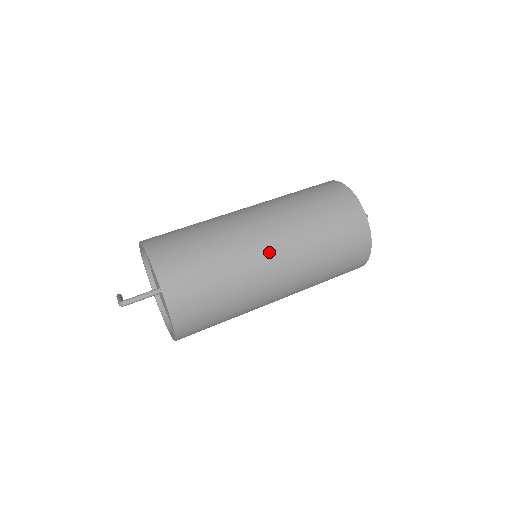
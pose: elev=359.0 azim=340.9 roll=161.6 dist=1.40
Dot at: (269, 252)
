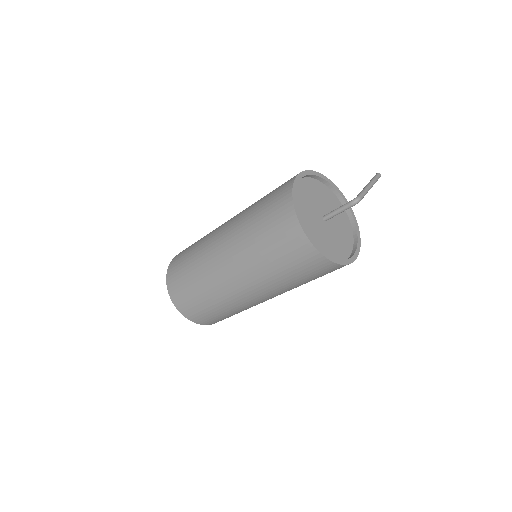
Dot at: (227, 275)
